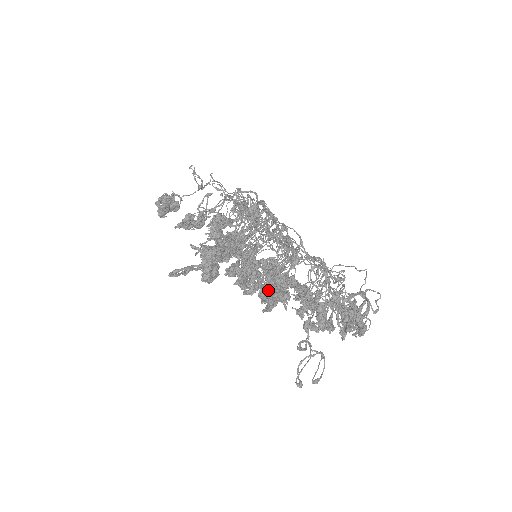
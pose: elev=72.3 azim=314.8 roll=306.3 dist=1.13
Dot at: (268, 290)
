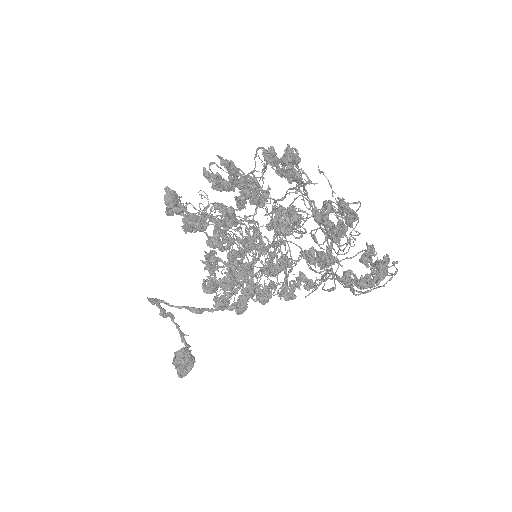
Dot at: (288, 152)
